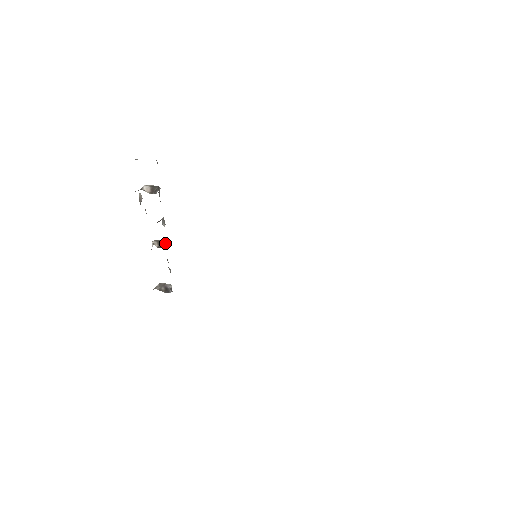
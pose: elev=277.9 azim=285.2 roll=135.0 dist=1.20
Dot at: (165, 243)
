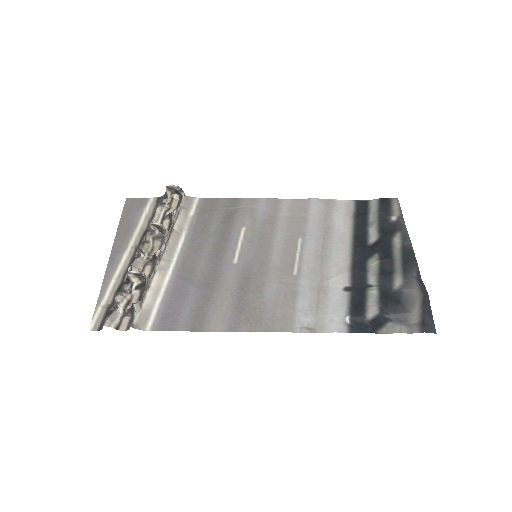
Dot at: (164, 230)
